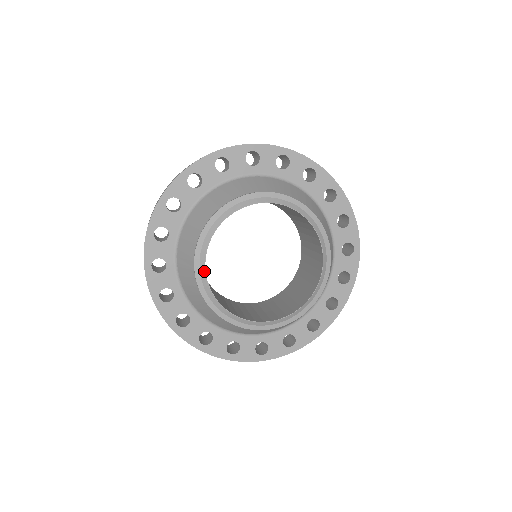
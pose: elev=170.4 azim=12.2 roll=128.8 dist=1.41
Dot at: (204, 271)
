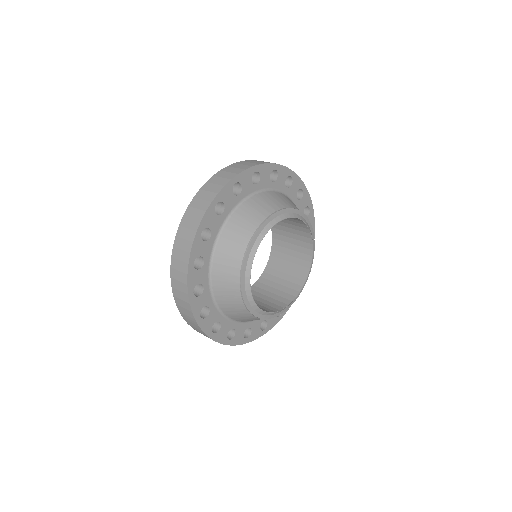
Dot at: (258, 309)
